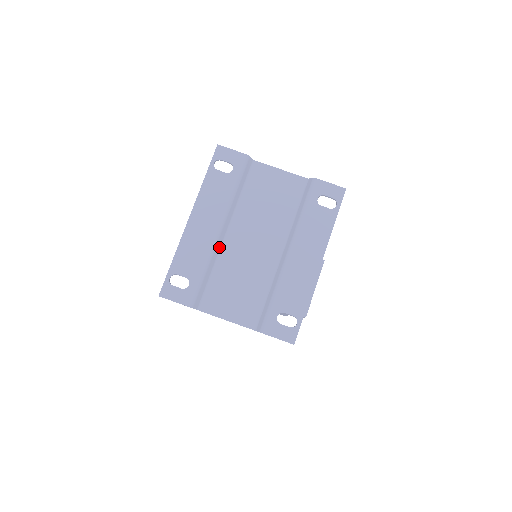
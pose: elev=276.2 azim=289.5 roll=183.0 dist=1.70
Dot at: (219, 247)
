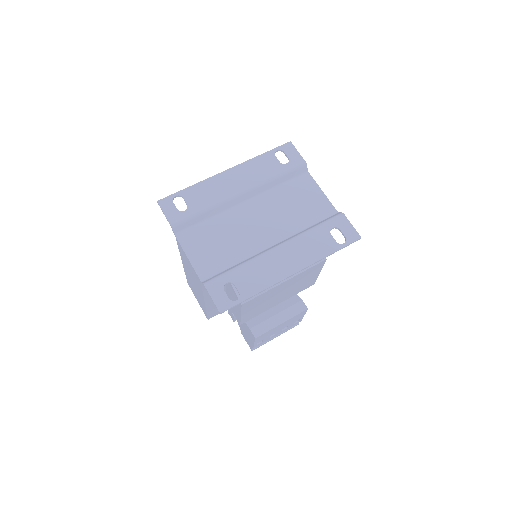
Dot at: (230, 206)
